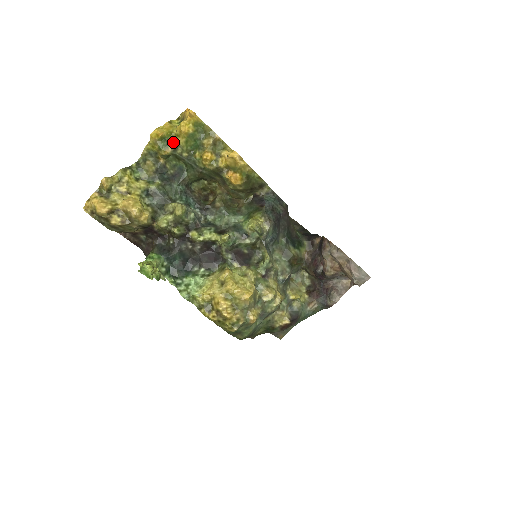
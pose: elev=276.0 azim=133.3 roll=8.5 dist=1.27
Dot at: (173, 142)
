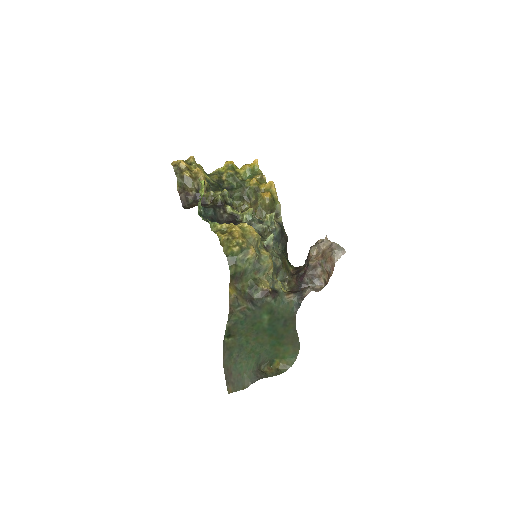
Dot at: (236, 171)
